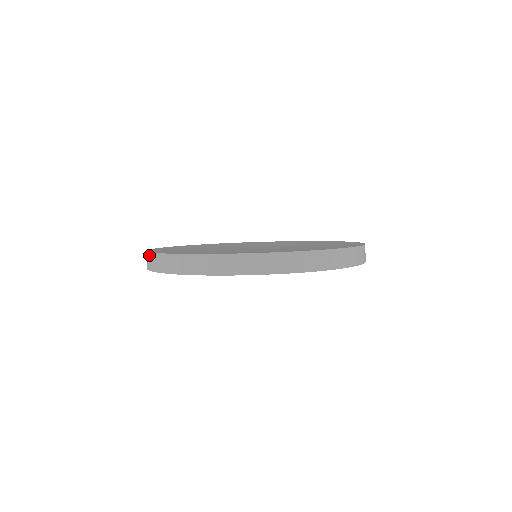
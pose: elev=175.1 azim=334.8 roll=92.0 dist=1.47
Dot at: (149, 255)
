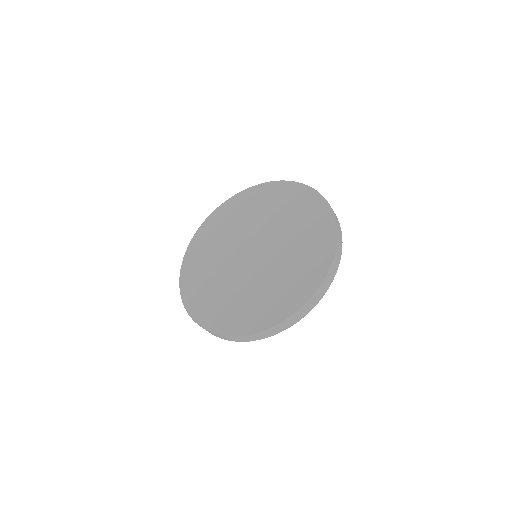
Dot at: (194, 321)
